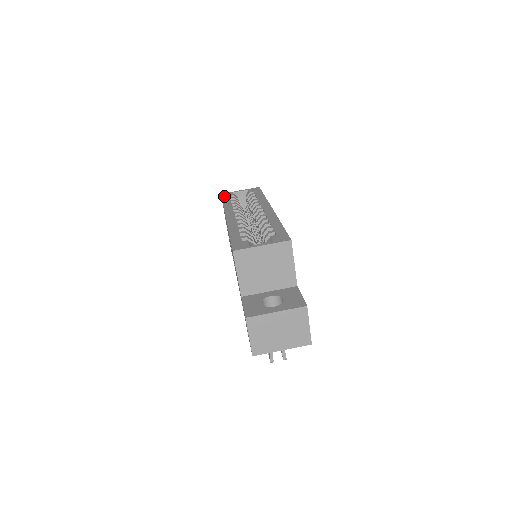
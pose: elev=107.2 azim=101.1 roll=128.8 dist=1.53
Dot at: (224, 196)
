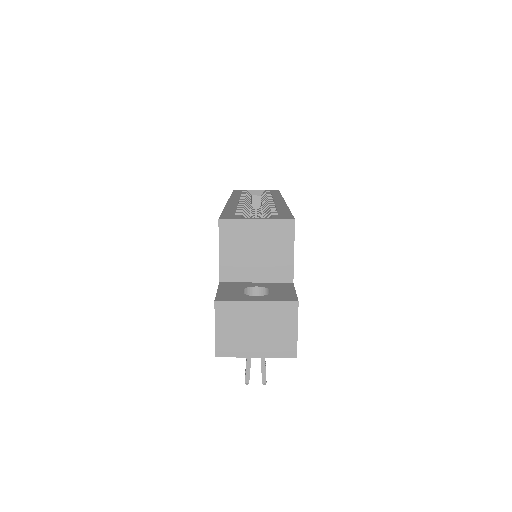
Dot at: occluded
